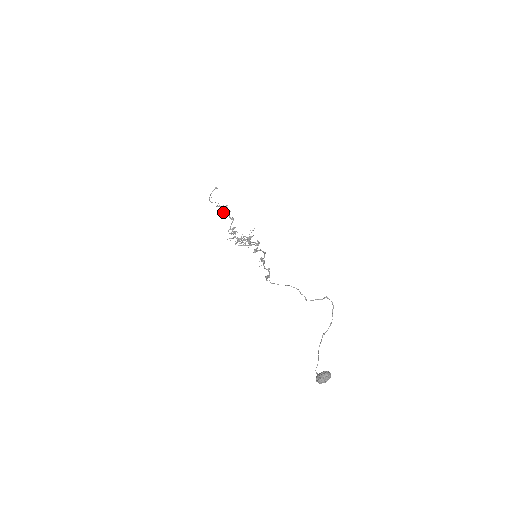
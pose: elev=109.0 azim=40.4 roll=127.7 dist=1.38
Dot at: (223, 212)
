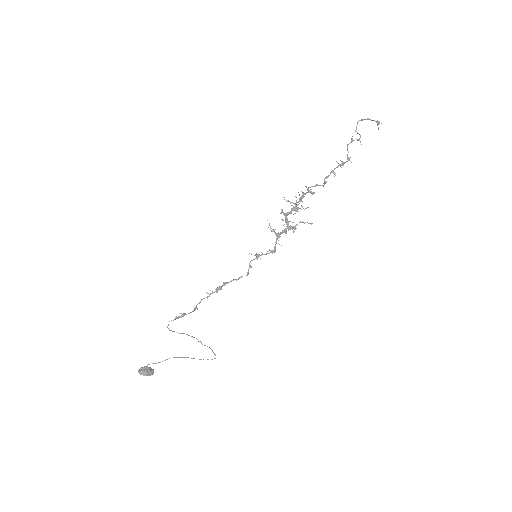
Dot at: occluded
